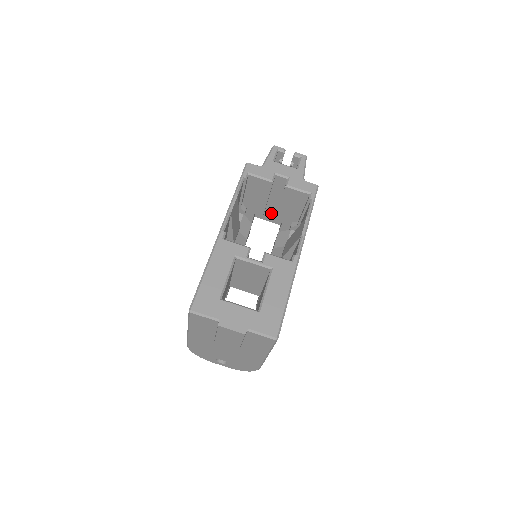
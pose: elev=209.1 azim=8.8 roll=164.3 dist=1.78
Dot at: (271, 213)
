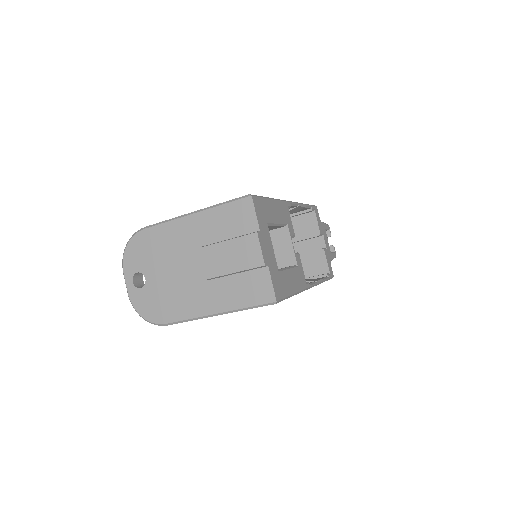
Dot at: occluded
